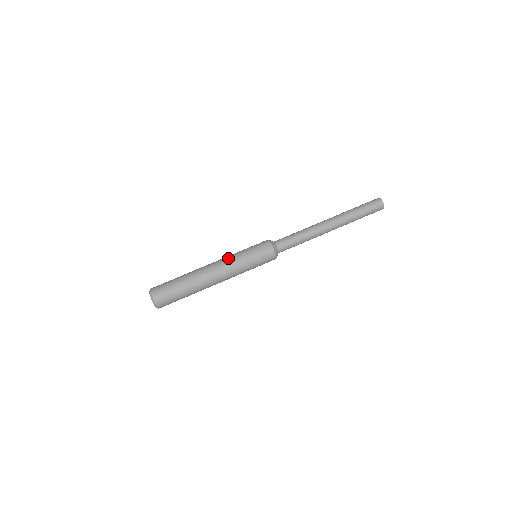
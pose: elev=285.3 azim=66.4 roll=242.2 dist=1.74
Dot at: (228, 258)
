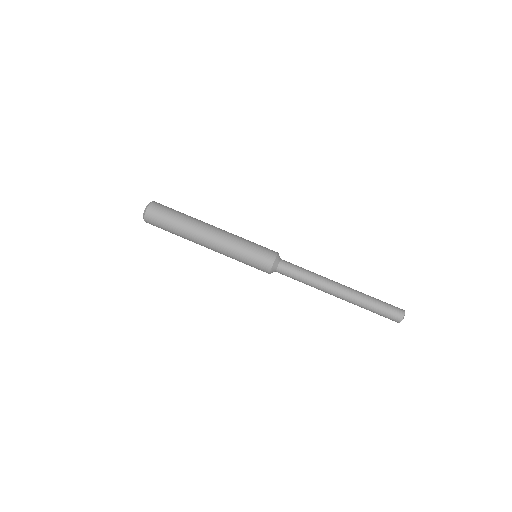
Dot at: (233, 234)
